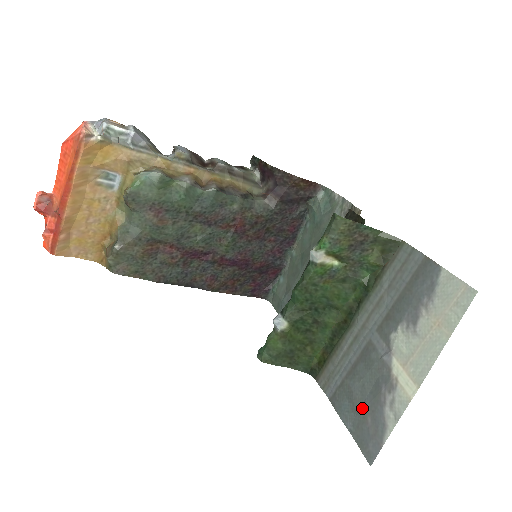
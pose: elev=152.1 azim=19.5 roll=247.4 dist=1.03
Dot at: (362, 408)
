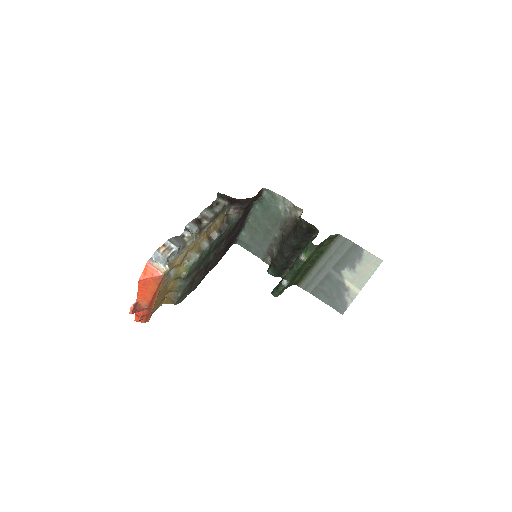
Dot at: (332, 296)
